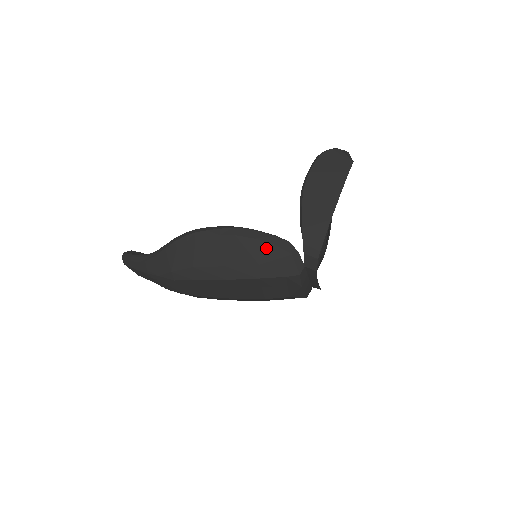
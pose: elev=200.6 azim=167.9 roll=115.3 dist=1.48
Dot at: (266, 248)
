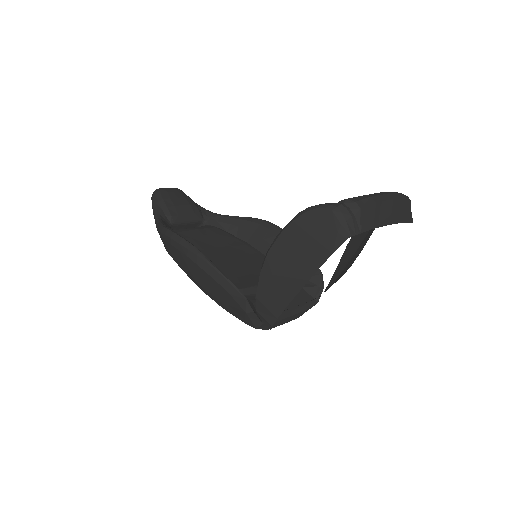
Dot at: (224, 292)
